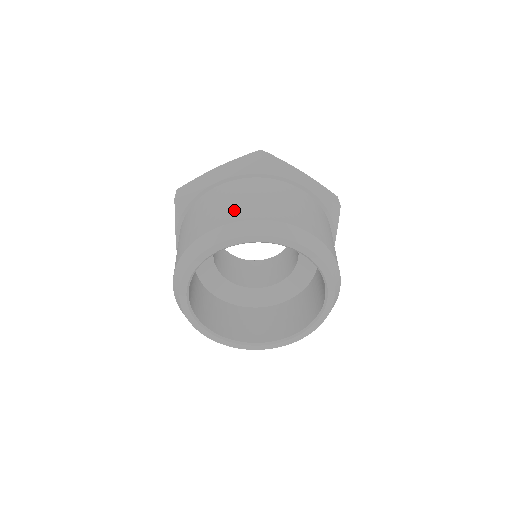
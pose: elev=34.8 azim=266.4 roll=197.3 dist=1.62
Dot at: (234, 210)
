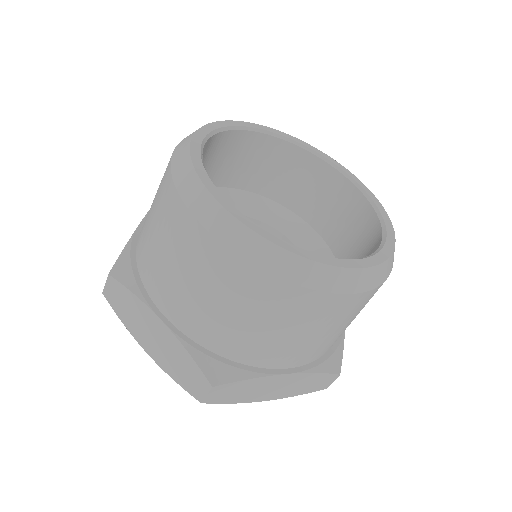
Dot at: occluded
